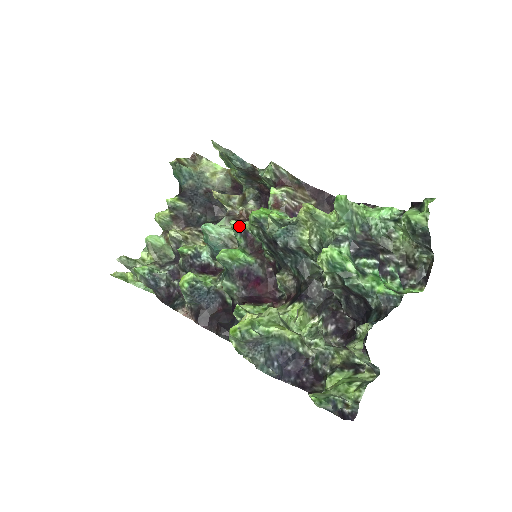
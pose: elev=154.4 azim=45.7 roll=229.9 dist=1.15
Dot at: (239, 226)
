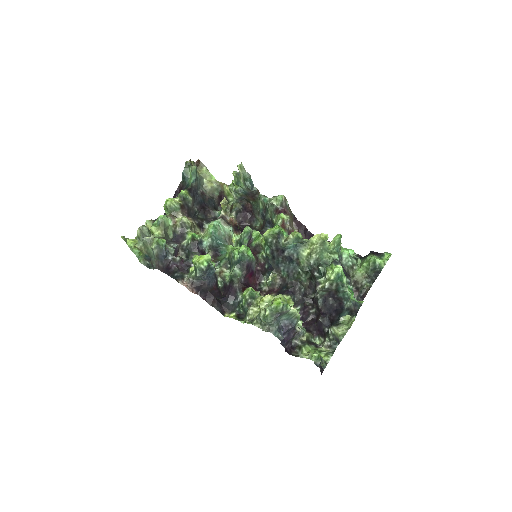
Dot at: (251, 231)
